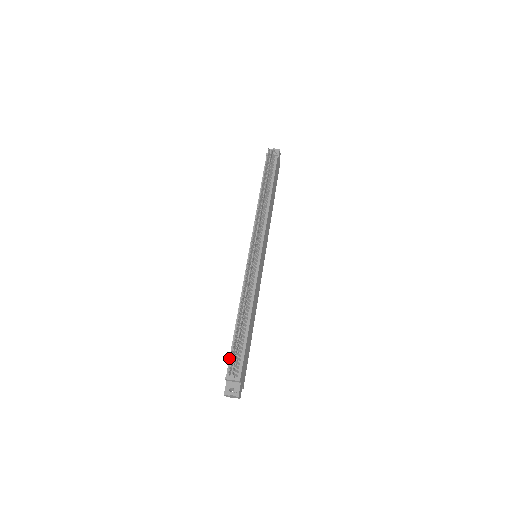
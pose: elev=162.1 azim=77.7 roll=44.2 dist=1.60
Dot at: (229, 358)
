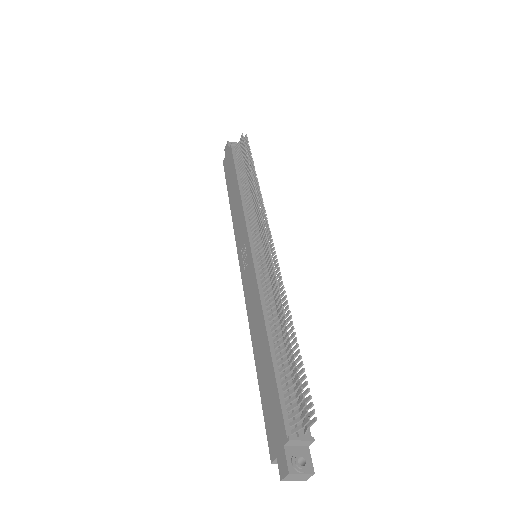
Dot at: (280, 402)
